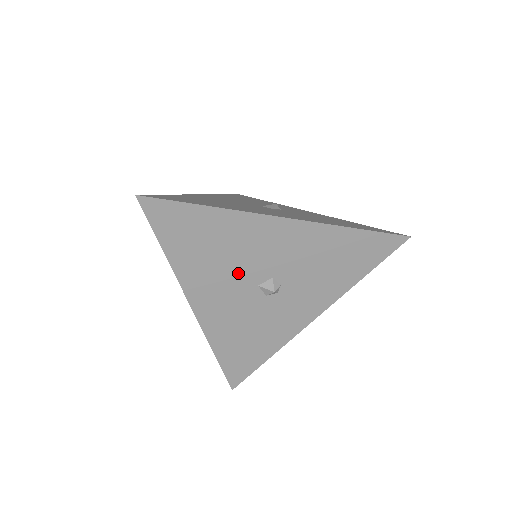
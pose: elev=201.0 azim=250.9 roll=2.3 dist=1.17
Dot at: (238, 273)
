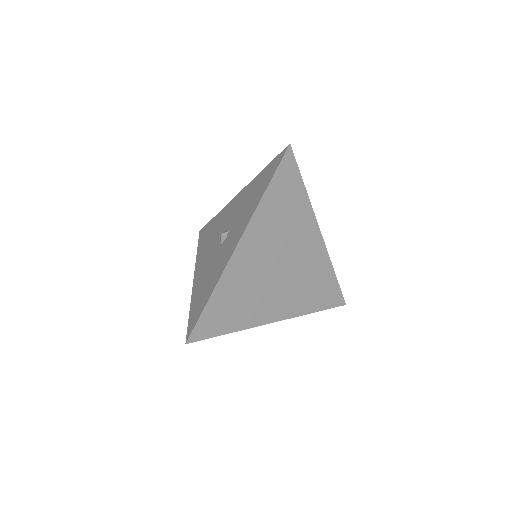
Dot at: (215, 240)
